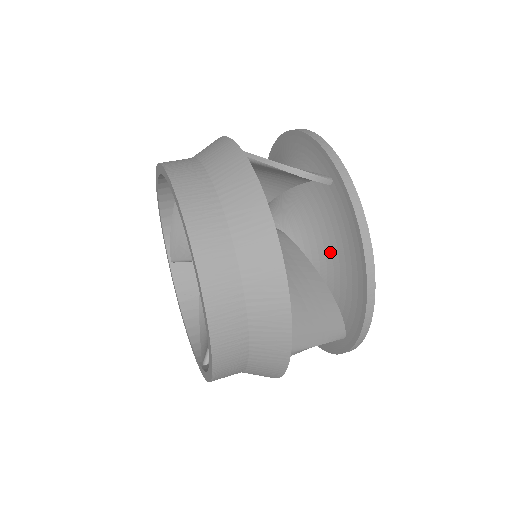
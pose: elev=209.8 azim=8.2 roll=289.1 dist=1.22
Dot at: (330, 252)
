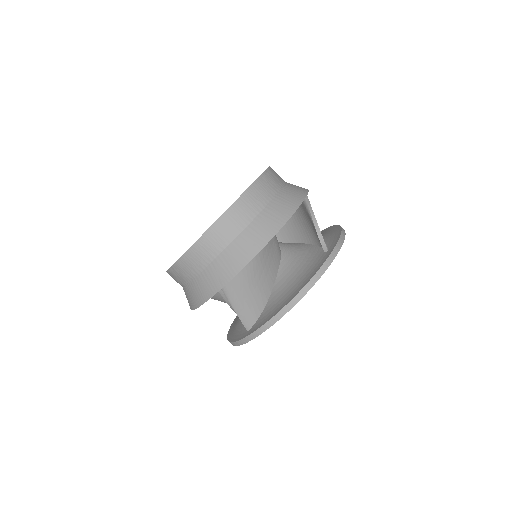
Dot at: (290, 280)
